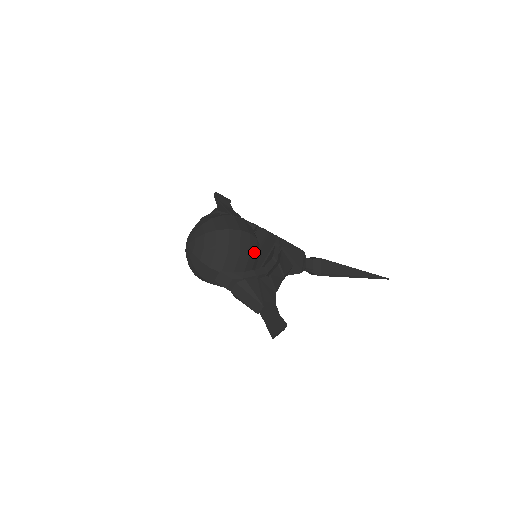
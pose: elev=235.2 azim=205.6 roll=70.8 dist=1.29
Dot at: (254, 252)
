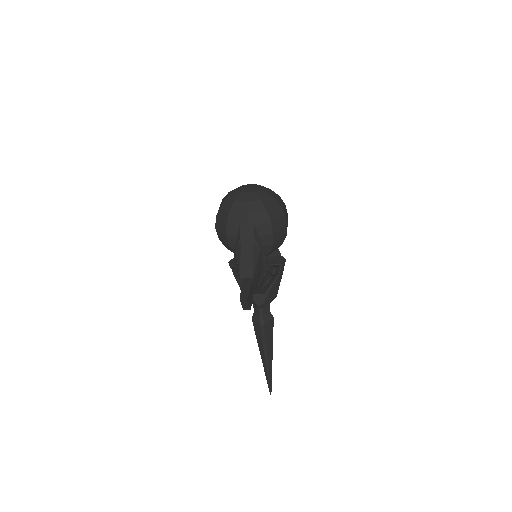
Dot at: (274, 248)
